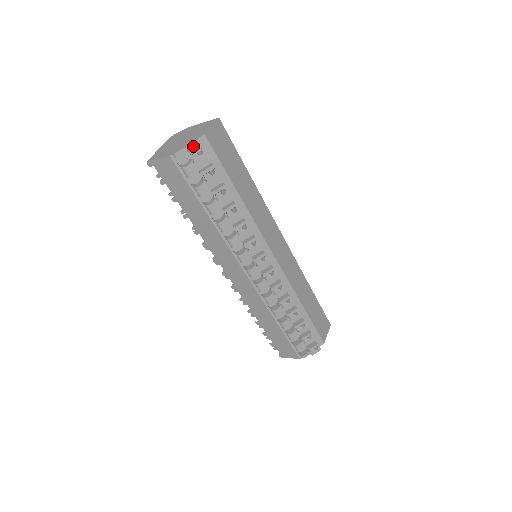
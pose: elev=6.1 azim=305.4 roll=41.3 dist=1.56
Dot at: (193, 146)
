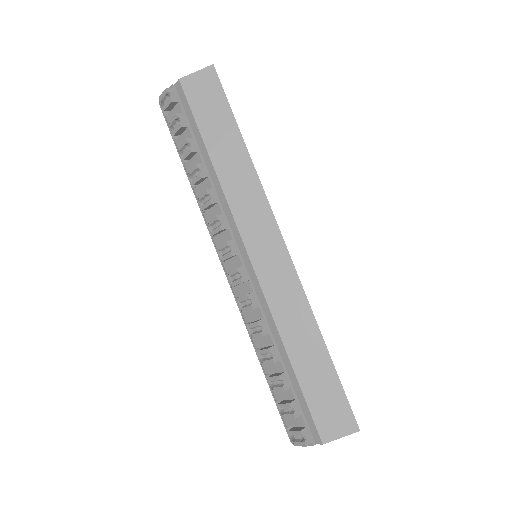
Dot at: occluded
